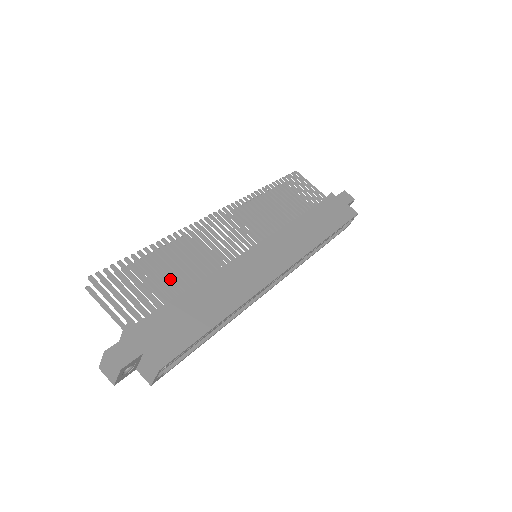
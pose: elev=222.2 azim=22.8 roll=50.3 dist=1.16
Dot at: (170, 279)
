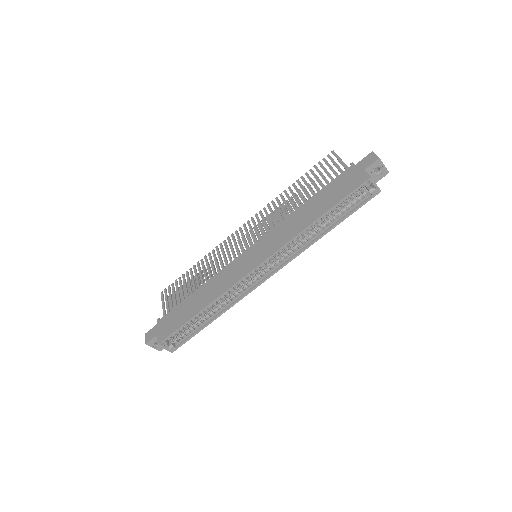
Dot at: occluded
